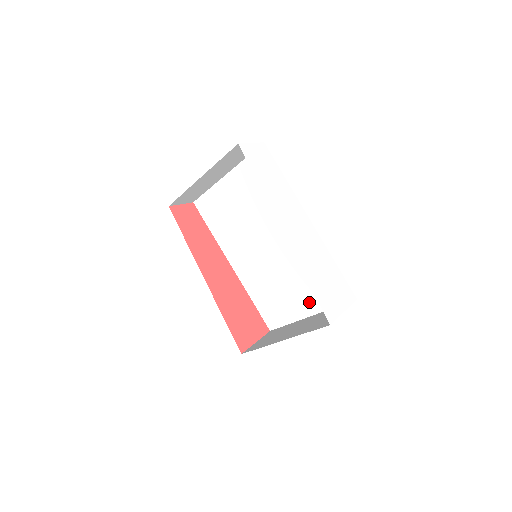
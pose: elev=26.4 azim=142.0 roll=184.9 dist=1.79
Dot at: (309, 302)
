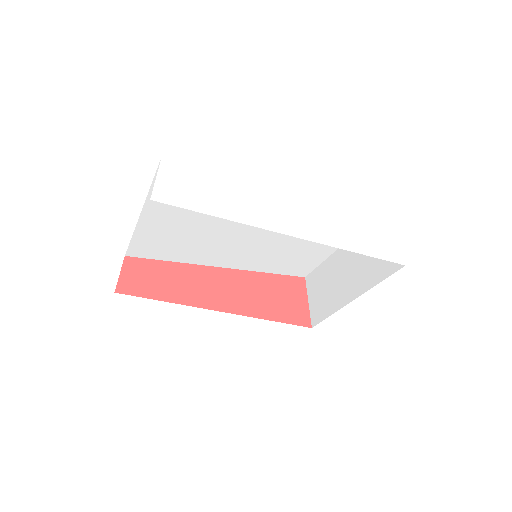
Dot at: occluded
